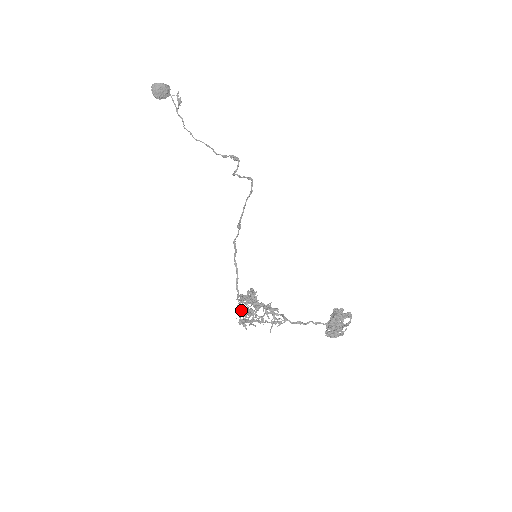
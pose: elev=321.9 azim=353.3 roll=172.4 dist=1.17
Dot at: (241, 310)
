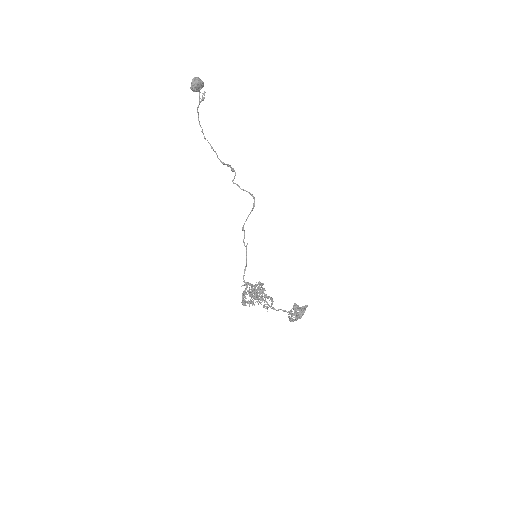
Dot at: (256, 295)
